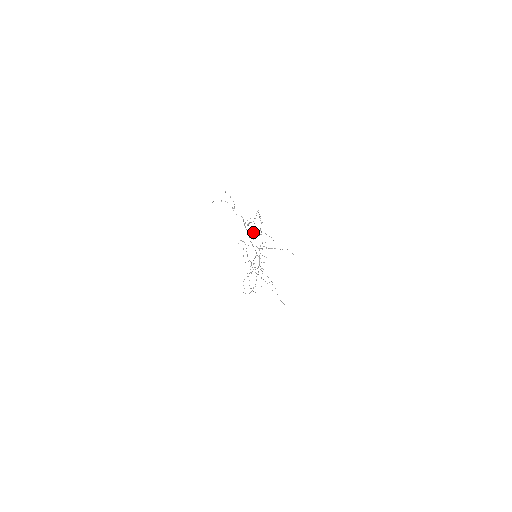
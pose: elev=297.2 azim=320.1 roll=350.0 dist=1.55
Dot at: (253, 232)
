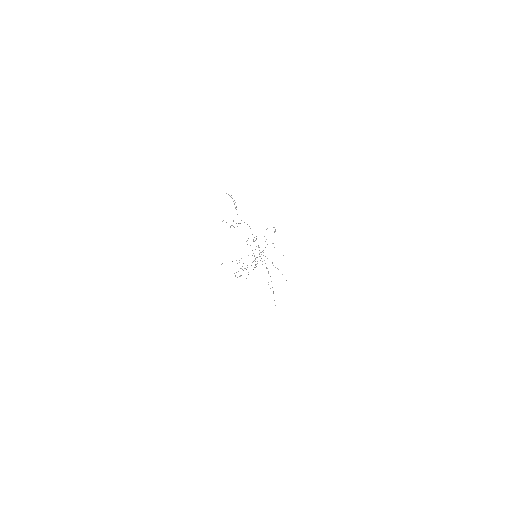
Dot at: occluded
